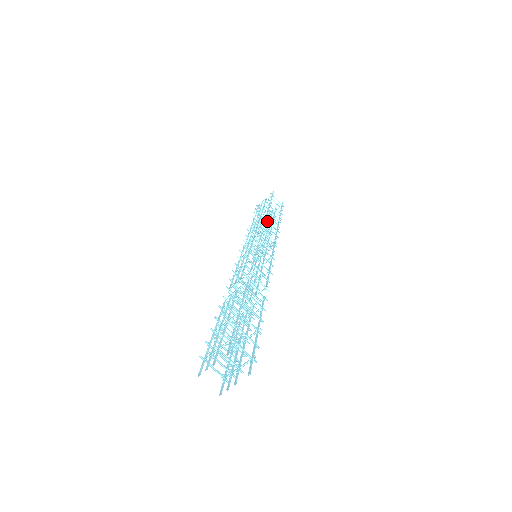
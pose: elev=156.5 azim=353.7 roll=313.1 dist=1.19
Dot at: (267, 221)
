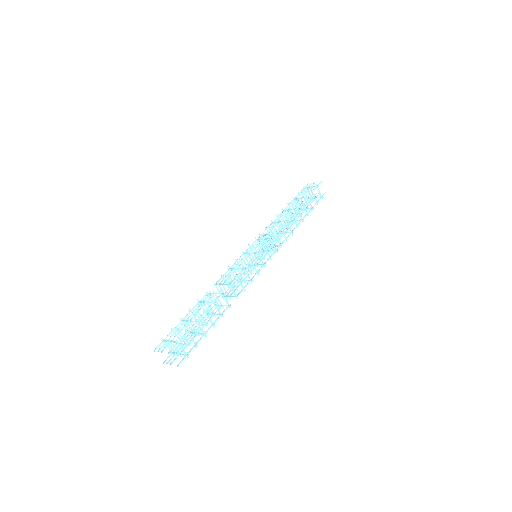
Dot at: (304, 204)
